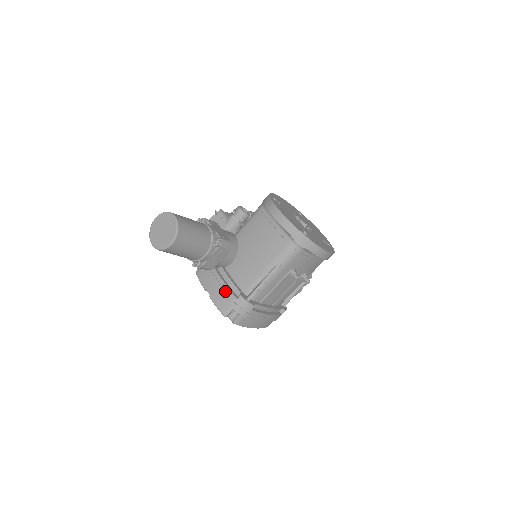
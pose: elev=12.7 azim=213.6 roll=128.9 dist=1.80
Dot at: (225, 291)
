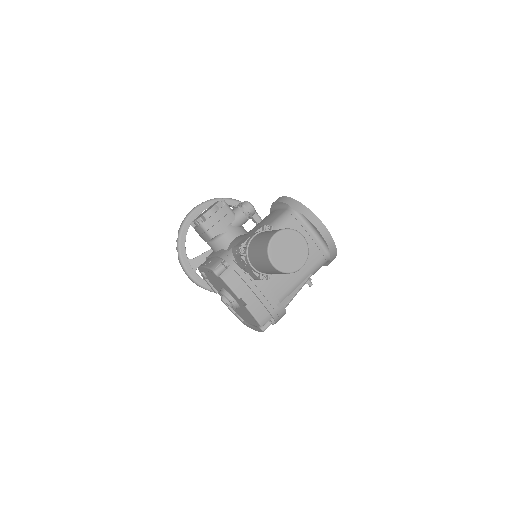
Dot at: (268, 301)
